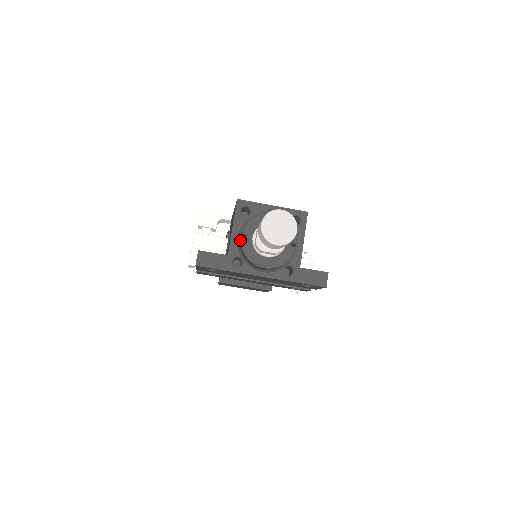
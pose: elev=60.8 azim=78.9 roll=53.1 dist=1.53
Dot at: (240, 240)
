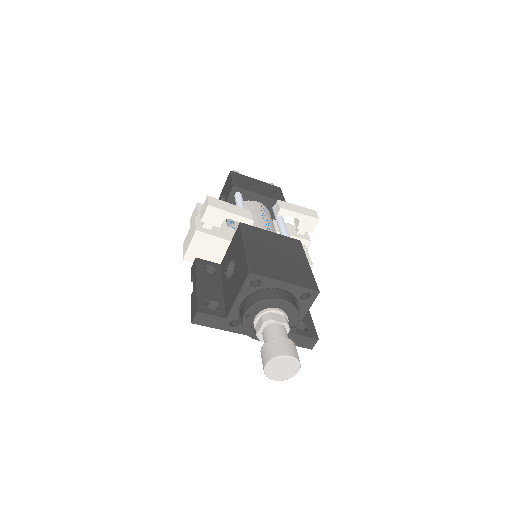
Dot at: (242, 316)
